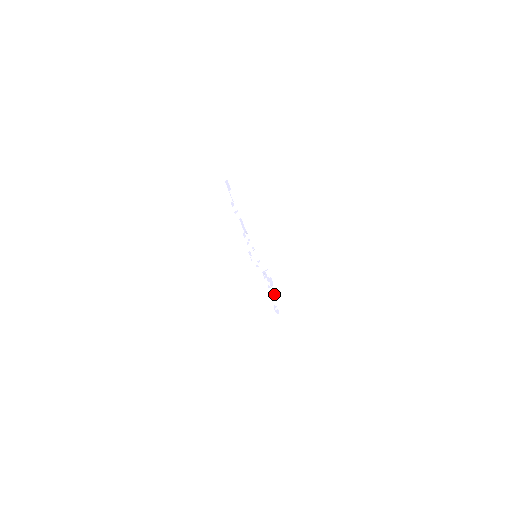
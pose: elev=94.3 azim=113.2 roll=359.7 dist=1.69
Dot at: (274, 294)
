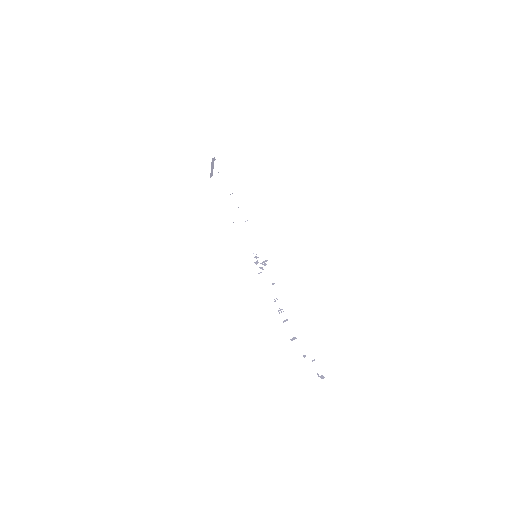
Dot at: (245, 221)
